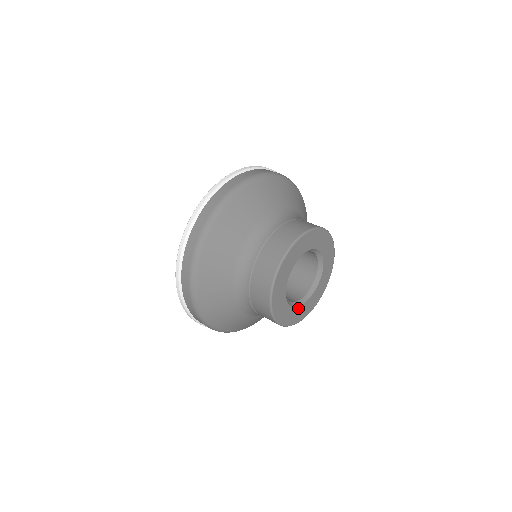
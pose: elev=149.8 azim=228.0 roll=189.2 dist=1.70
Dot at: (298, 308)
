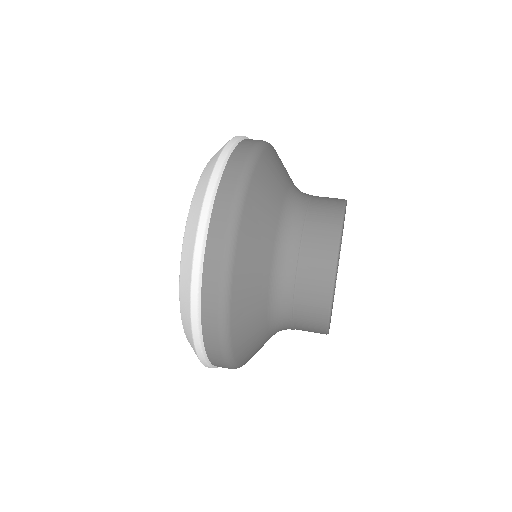
Dot at: occluded
